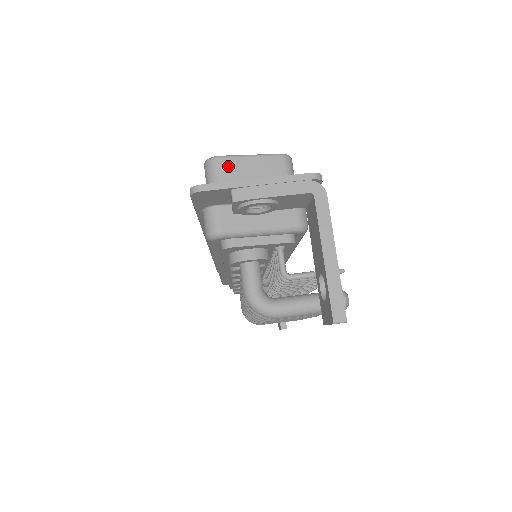
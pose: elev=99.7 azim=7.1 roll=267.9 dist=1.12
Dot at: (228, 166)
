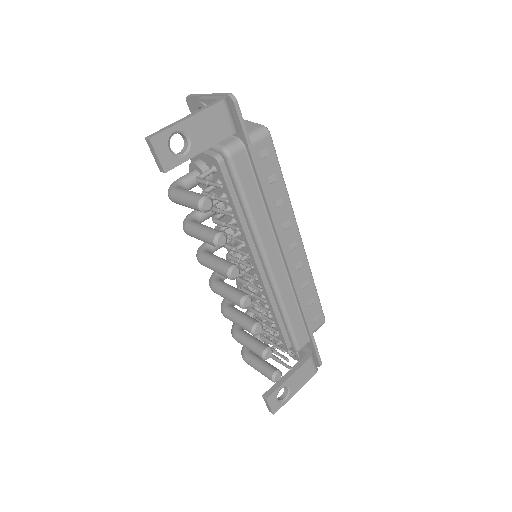
Dot at: occluded
